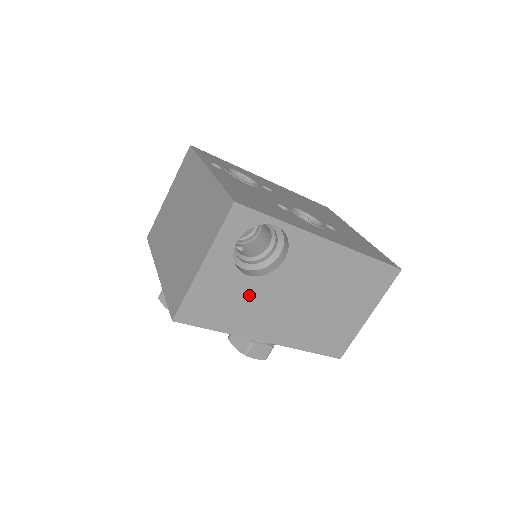
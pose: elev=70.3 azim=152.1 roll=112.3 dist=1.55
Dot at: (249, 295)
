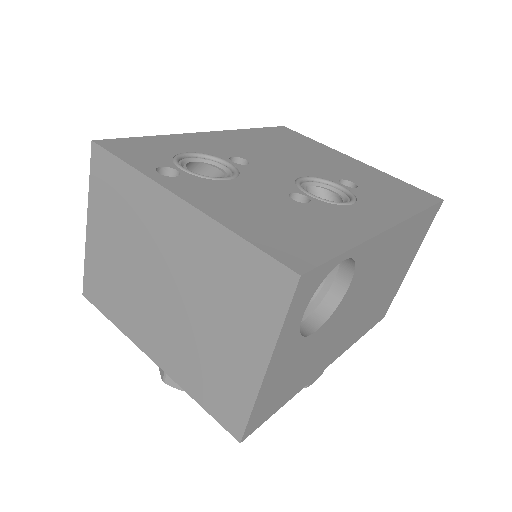
Dot at: (315, 347)
